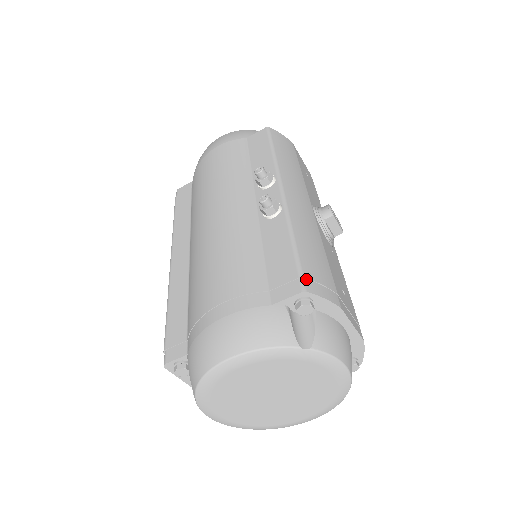
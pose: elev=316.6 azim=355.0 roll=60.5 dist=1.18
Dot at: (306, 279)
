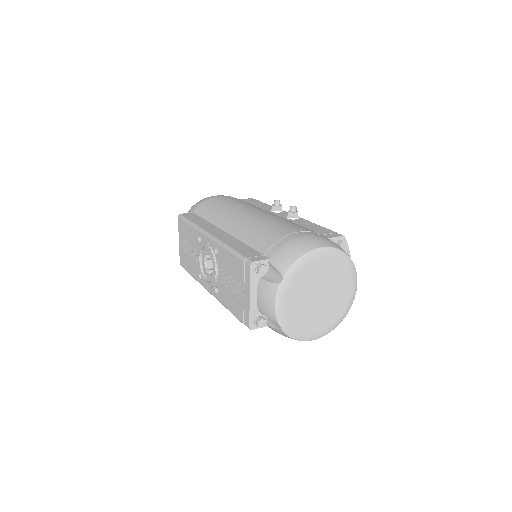
Dot at: occluded
